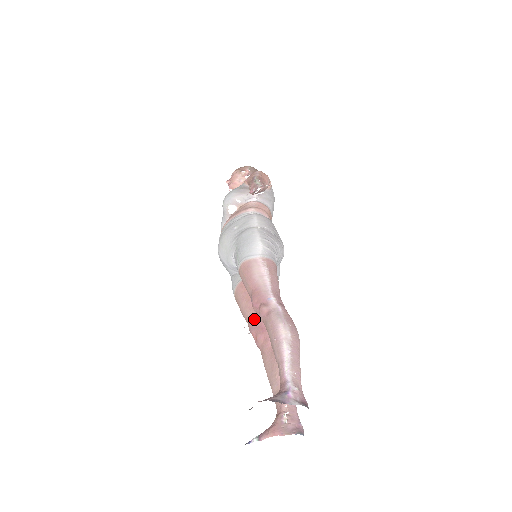
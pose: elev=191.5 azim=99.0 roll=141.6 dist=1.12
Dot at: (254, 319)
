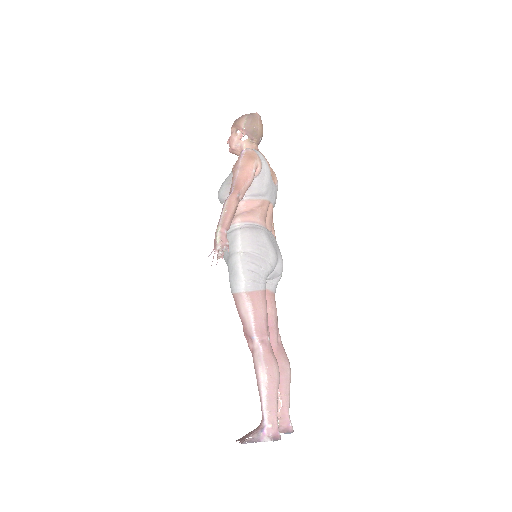
Dot at: occluded
